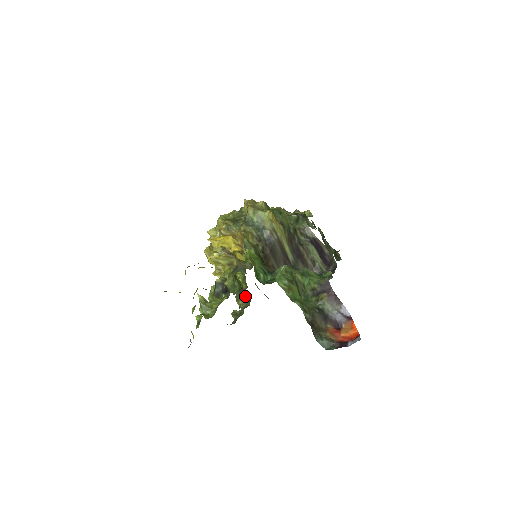
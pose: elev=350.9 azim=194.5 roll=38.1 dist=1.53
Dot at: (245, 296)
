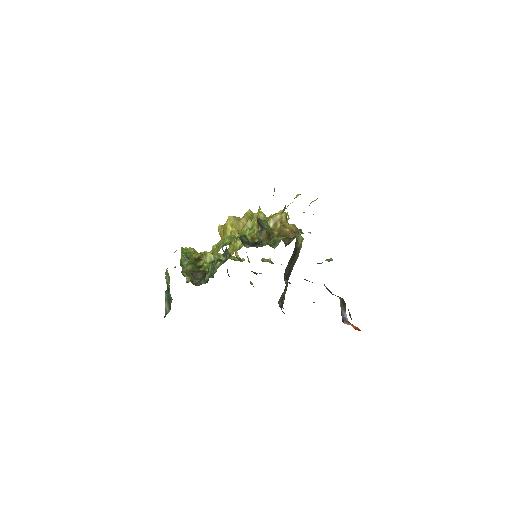
Dot at: (195, 278)
